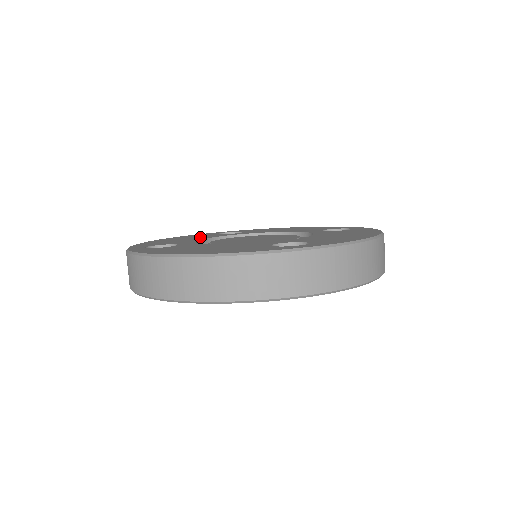
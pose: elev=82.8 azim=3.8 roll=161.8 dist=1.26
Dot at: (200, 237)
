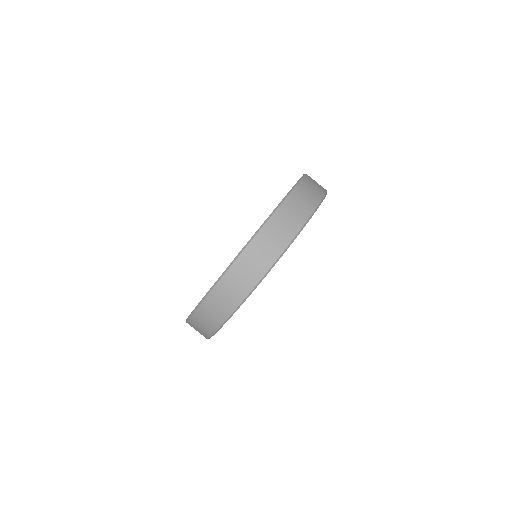
Dot at: occluded
